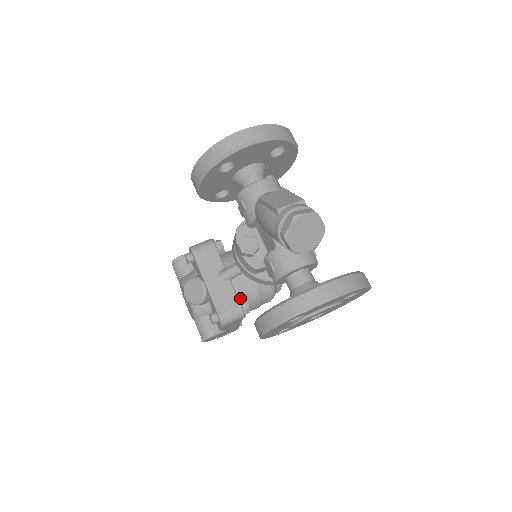
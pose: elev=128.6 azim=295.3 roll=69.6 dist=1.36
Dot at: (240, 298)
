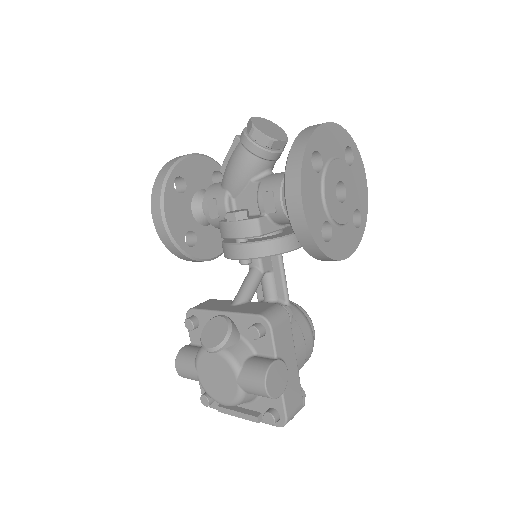
Dot at: occluded
